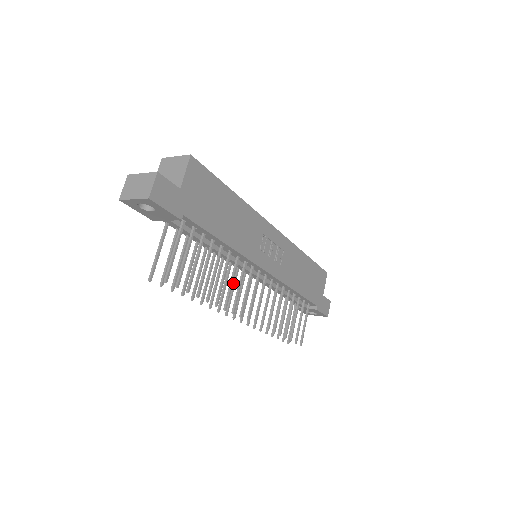
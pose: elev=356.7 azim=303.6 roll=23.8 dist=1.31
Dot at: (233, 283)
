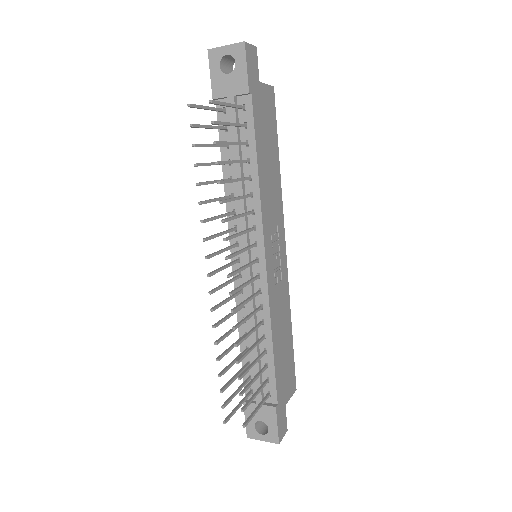
Dot at: (226, 247)
